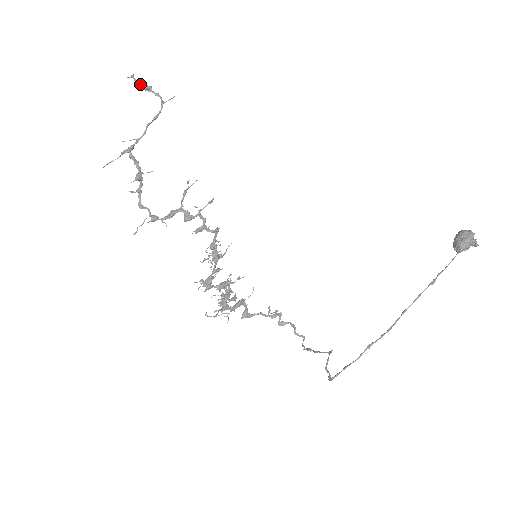
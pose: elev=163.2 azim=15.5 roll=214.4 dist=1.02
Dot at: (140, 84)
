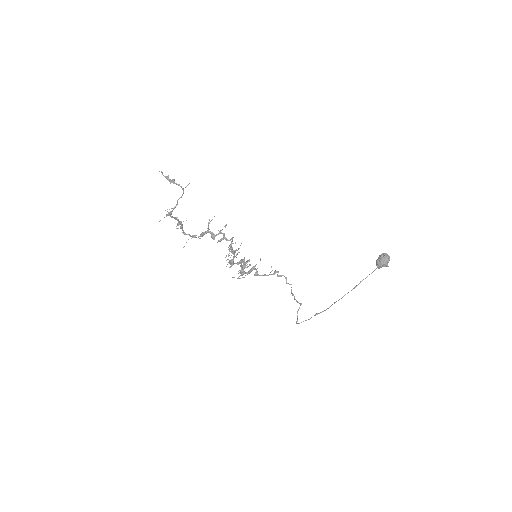
Dot at: (167, 179)
